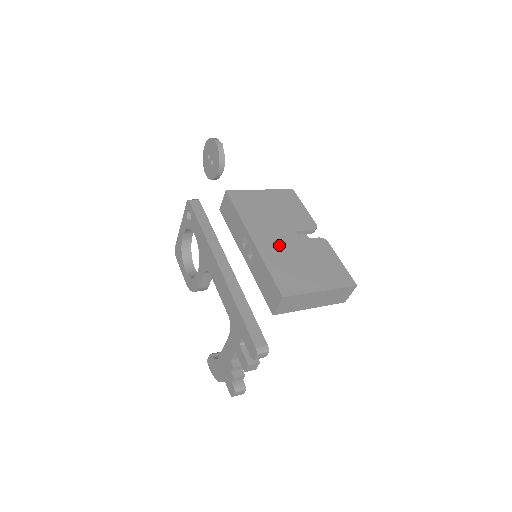
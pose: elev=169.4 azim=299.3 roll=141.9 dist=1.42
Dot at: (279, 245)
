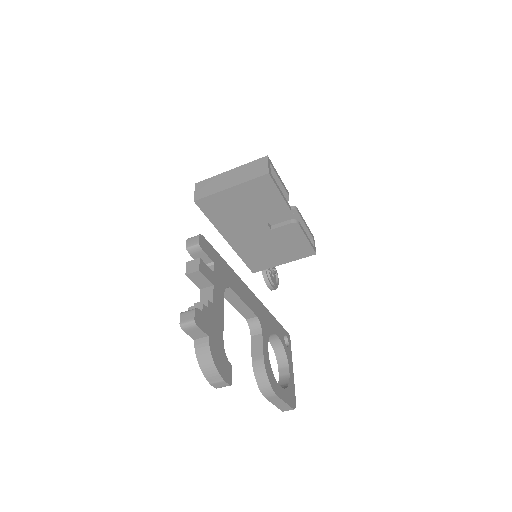
Dot at: occluded
